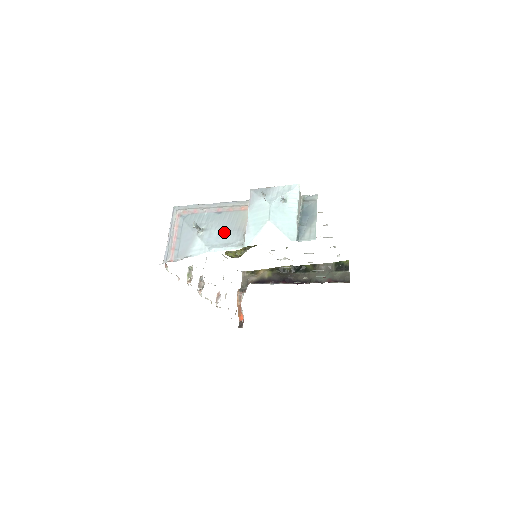
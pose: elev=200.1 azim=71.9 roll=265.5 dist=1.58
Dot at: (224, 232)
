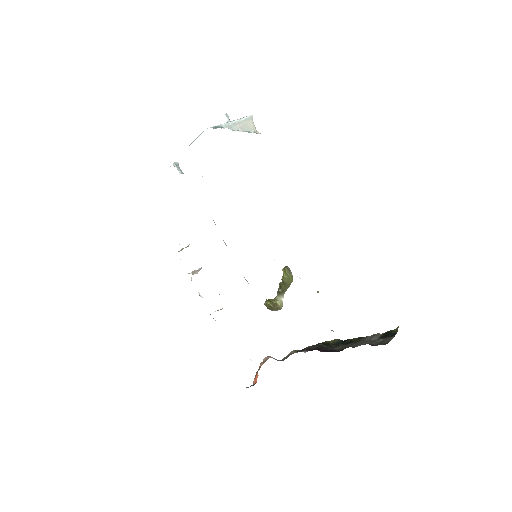
Dot at: occluded
